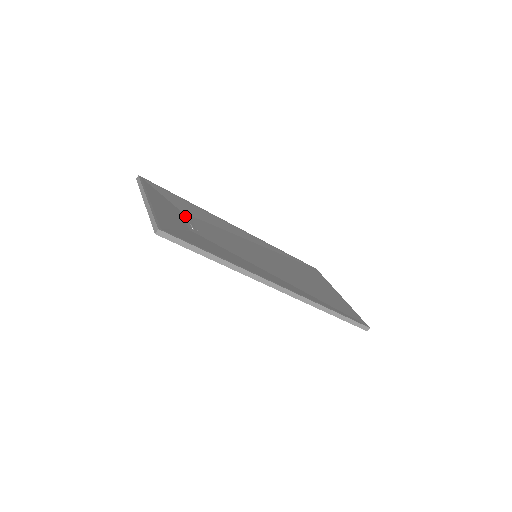
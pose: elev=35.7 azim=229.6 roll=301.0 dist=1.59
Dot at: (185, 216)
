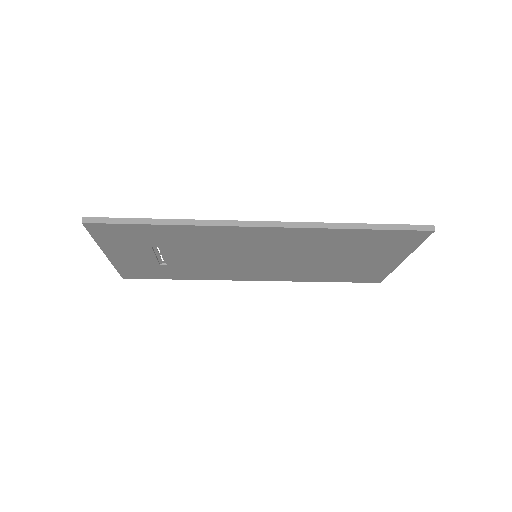
Dot at: (160, 259)
